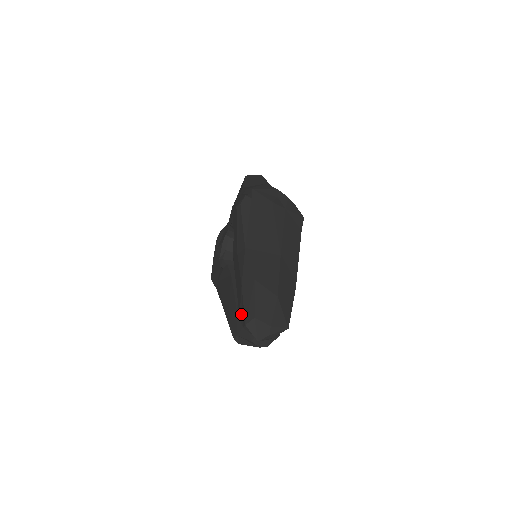
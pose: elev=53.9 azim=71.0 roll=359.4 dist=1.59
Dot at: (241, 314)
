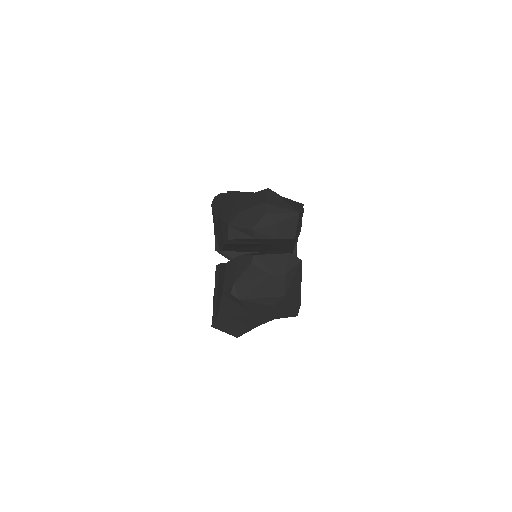
Dot at: (224, 235)
